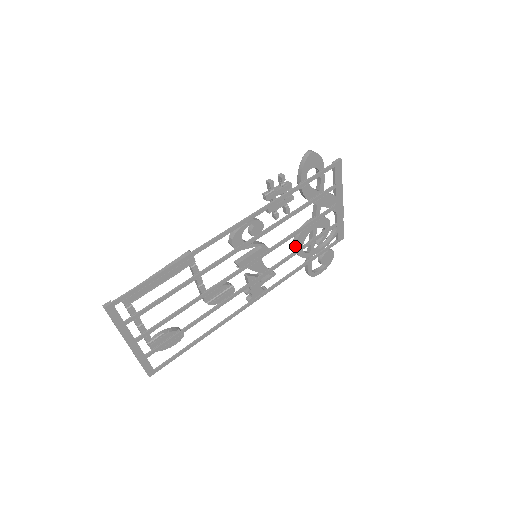
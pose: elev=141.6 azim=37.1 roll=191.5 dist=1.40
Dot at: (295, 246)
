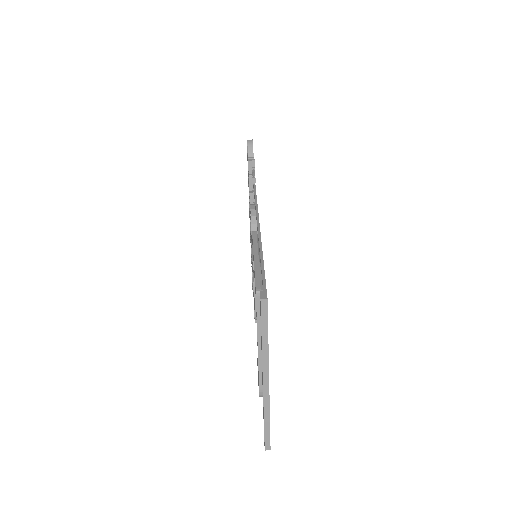
Dot at: occluded
